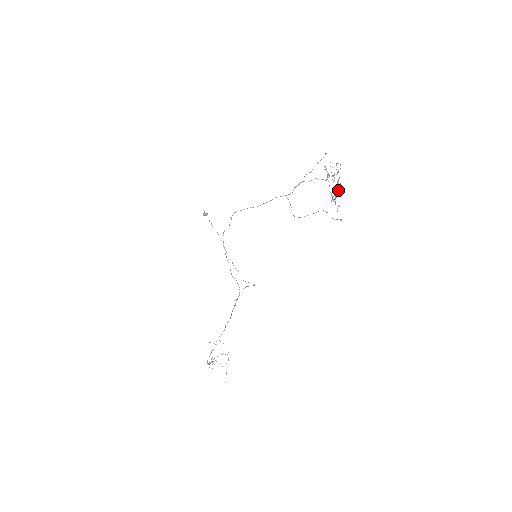
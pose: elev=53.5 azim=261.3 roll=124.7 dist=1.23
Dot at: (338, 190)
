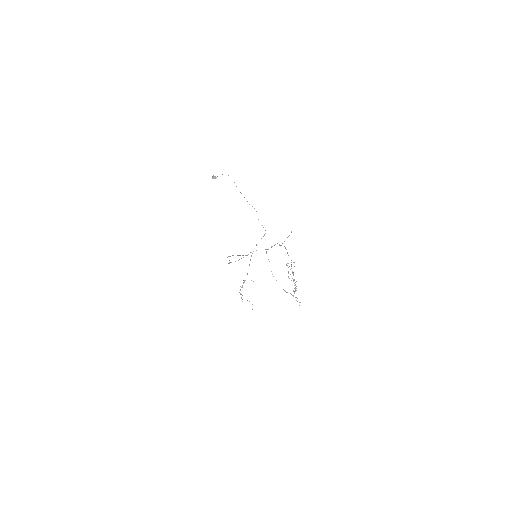
Dot at: (296, 286)
